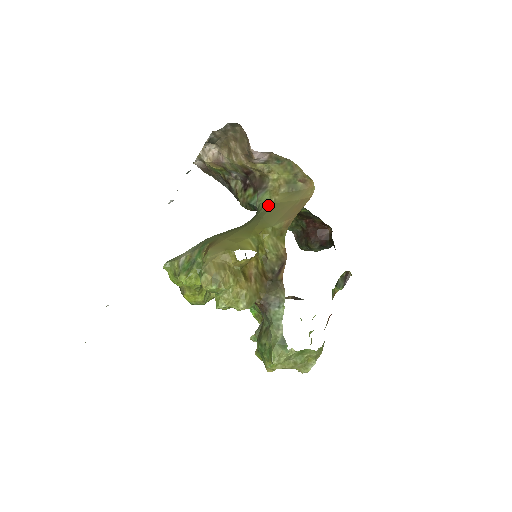
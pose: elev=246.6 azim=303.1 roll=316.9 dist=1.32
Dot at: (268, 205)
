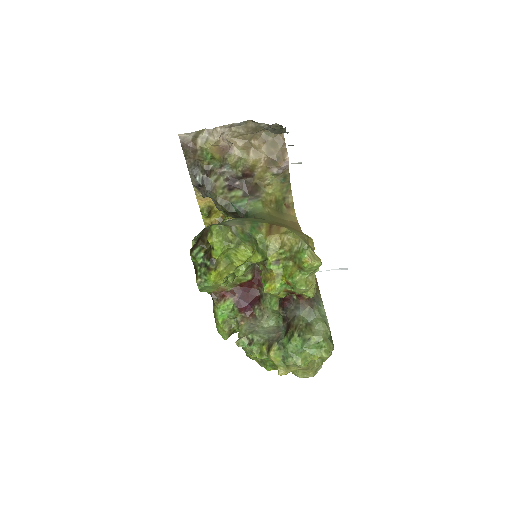
Dot at: (265, 213)
